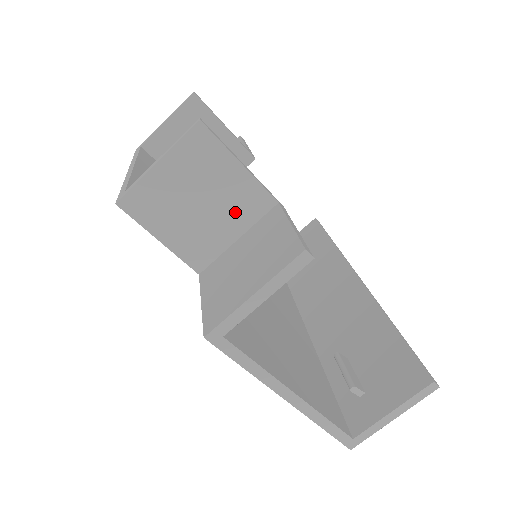
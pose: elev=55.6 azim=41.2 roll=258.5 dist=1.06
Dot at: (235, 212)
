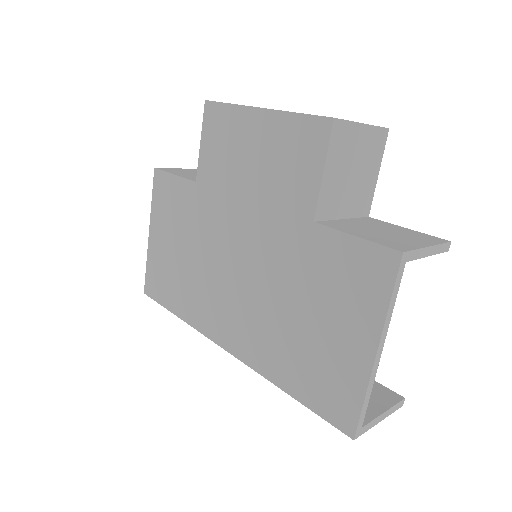
Dot at: (356, 199)
